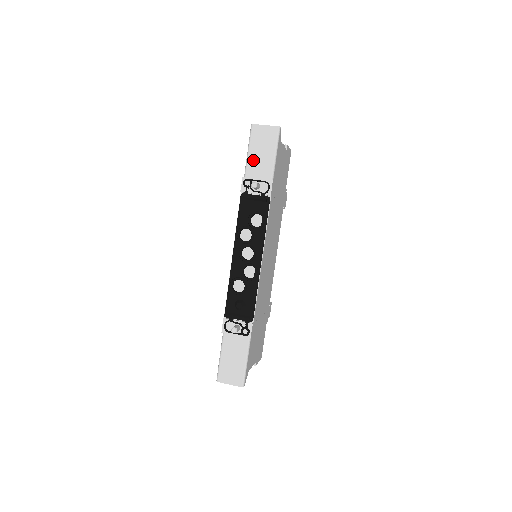
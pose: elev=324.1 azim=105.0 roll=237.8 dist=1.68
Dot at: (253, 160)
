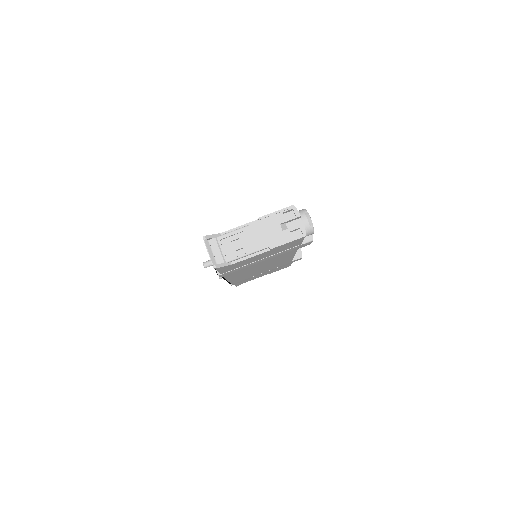
Dot at: occluded
